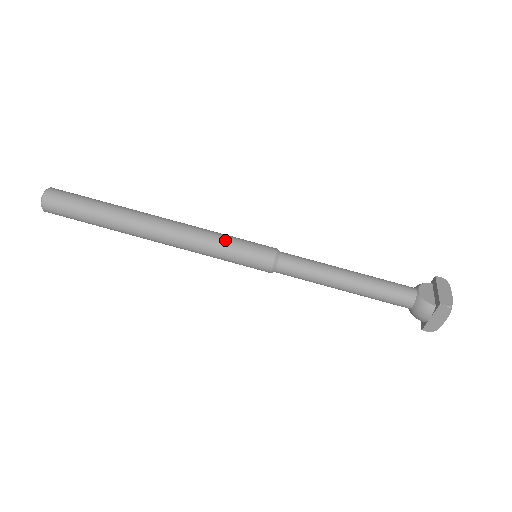
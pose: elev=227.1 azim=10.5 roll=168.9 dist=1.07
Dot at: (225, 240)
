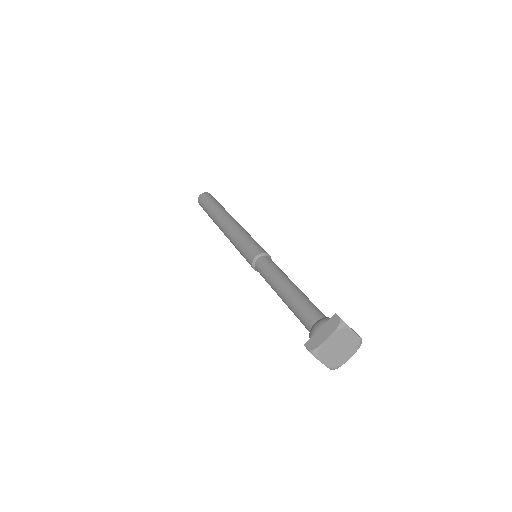
Dot at: (251, 237)
